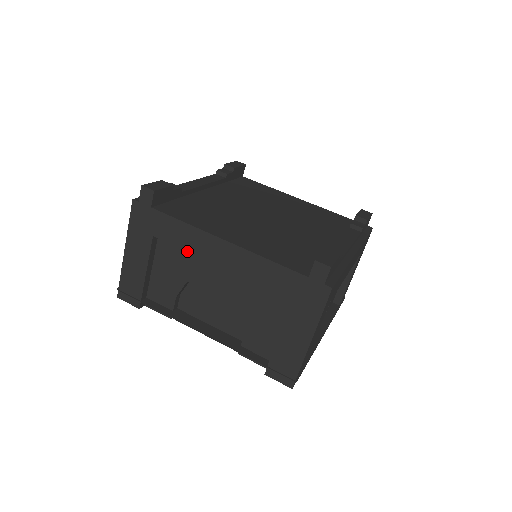
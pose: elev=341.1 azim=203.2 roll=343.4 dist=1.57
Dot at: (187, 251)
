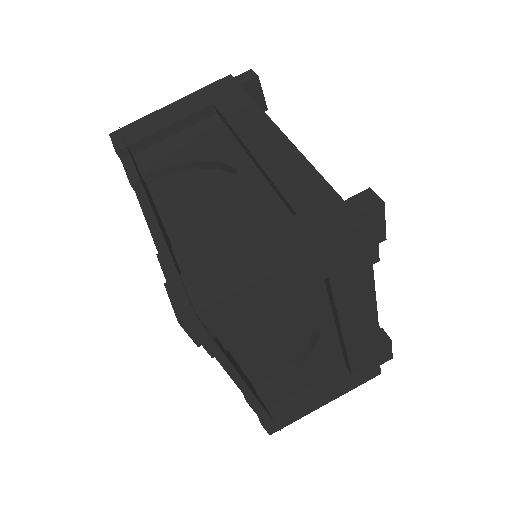
Dot at: (232, 126)
